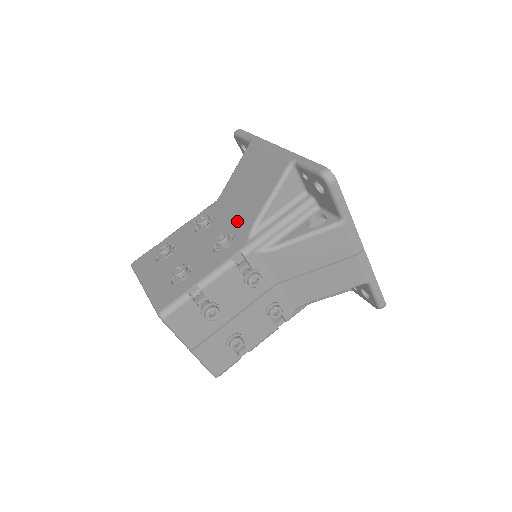
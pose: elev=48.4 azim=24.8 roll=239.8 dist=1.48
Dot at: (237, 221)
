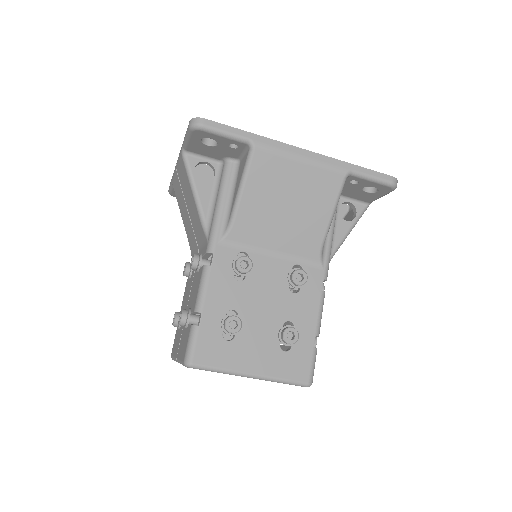
Dot at: (291, 249)
